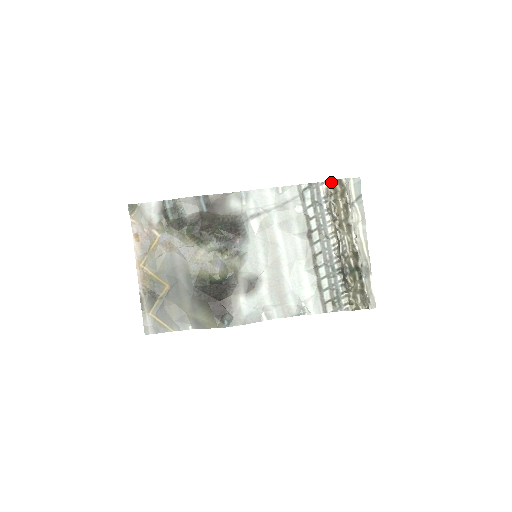
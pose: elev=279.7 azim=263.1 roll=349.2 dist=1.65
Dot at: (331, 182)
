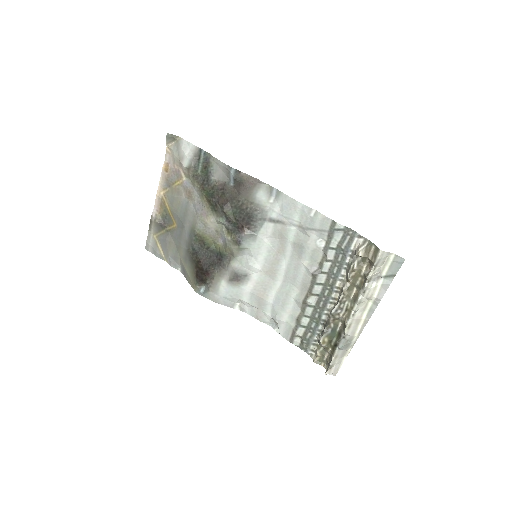
Dot at: (369, 242)
